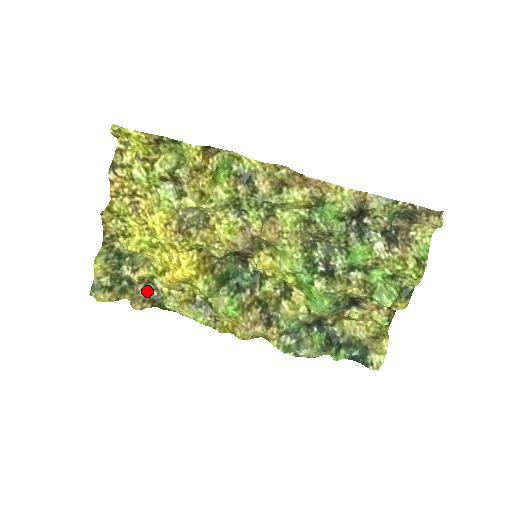
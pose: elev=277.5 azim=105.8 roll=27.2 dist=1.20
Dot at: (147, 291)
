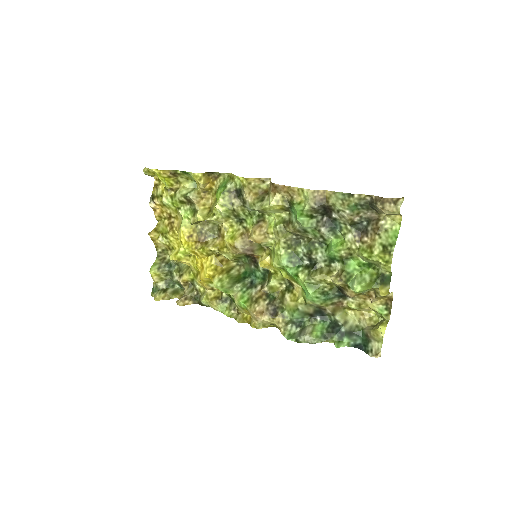
Dot at: (190, 291)
